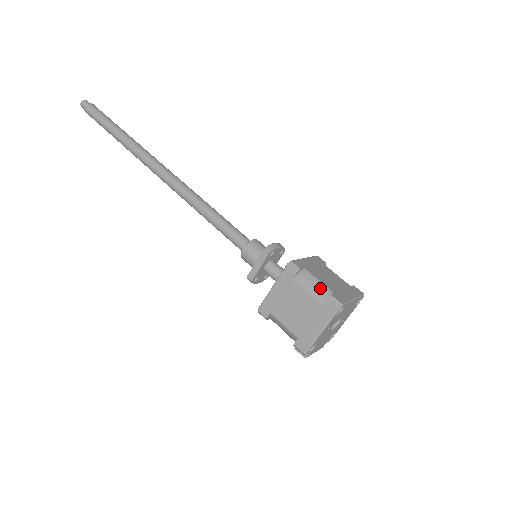
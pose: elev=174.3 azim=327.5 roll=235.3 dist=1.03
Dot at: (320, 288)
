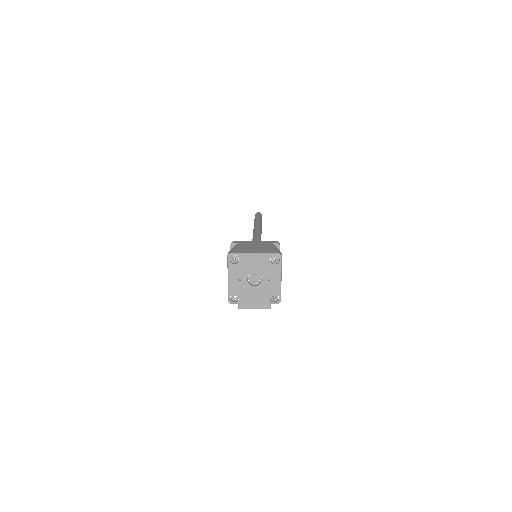
Dot at: occluded
